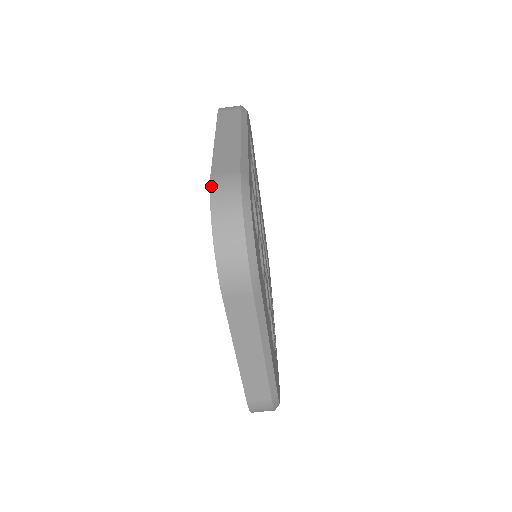
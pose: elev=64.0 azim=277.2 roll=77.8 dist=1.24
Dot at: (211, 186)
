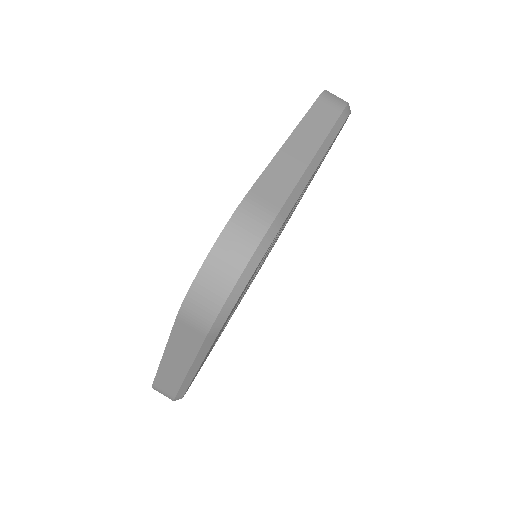
Dot at: (239, 208)
